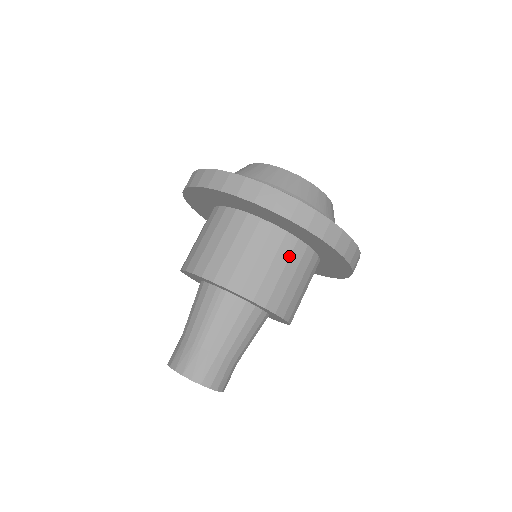
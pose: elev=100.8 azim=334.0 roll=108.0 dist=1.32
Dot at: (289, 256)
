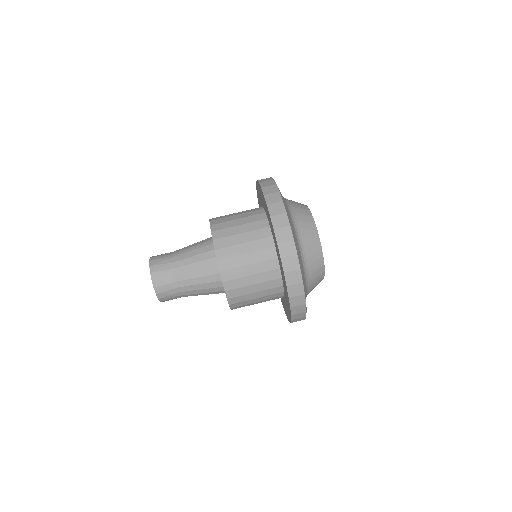
Dot at: (260, 250)
